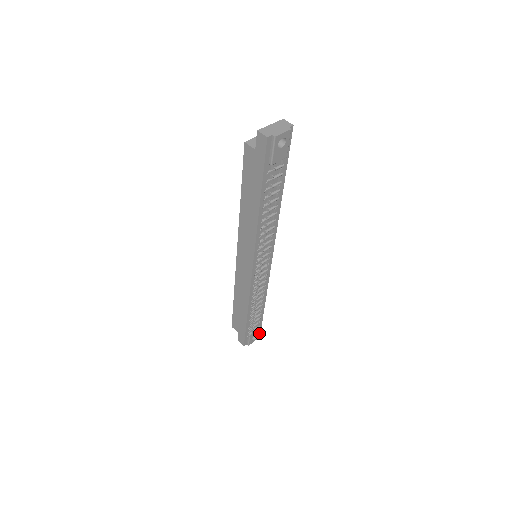
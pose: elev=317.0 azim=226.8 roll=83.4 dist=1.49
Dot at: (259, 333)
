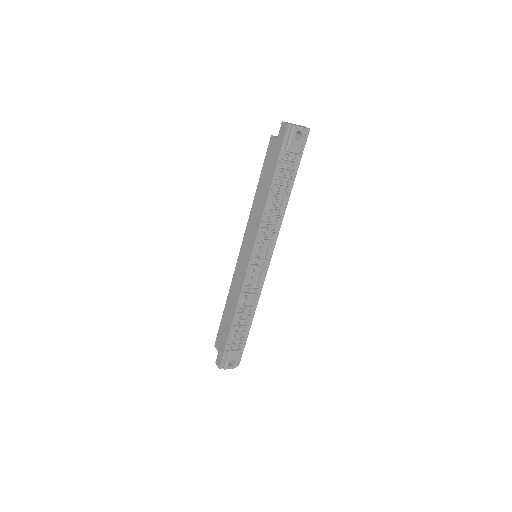
Dot at: (238, 364)
